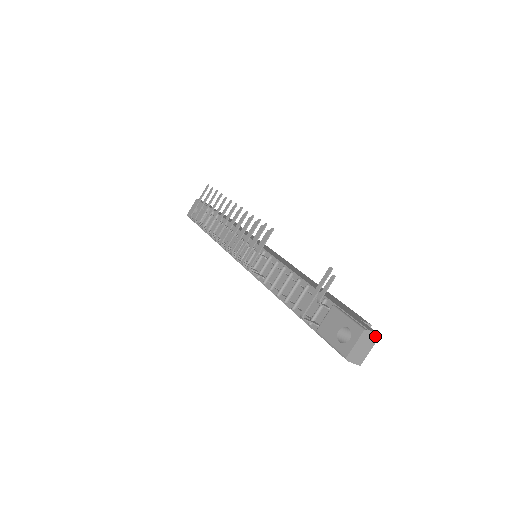
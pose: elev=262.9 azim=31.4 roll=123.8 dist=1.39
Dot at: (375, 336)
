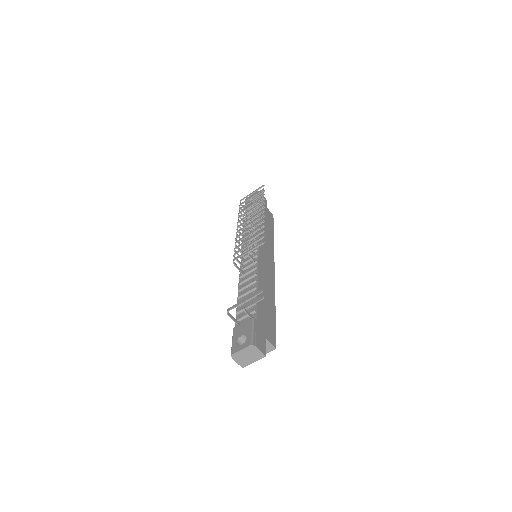
Dot at: (261, 354)
